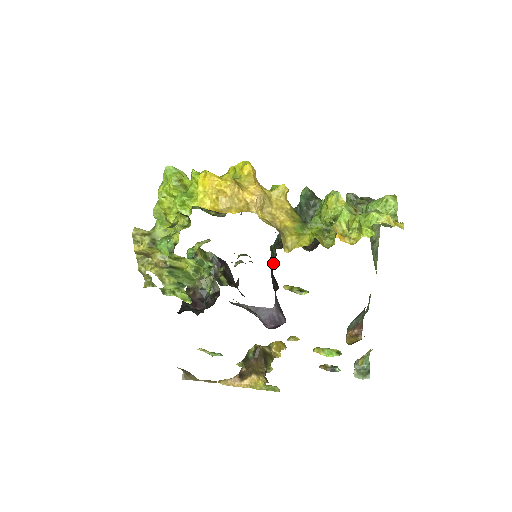
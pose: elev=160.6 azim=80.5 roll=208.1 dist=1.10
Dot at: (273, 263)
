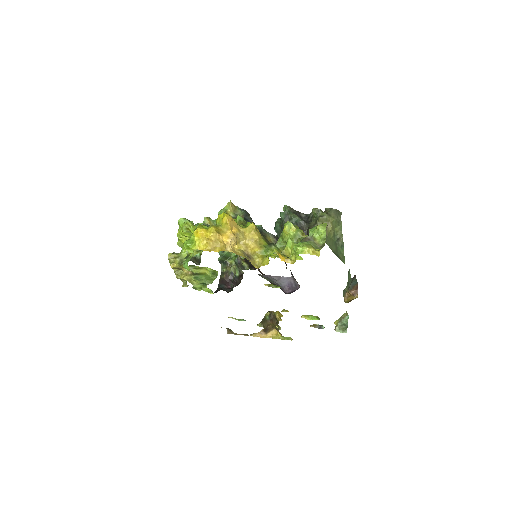
Dot at: occluded
